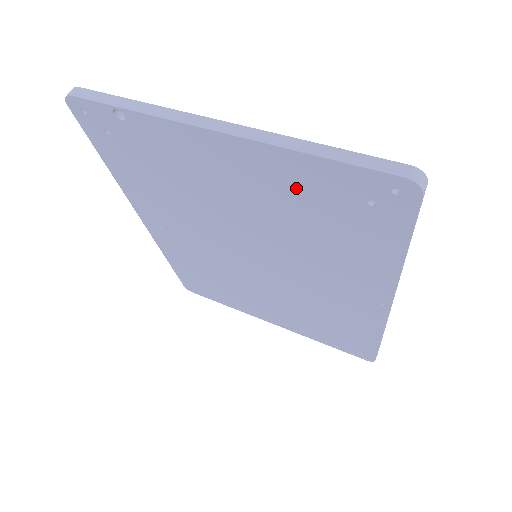
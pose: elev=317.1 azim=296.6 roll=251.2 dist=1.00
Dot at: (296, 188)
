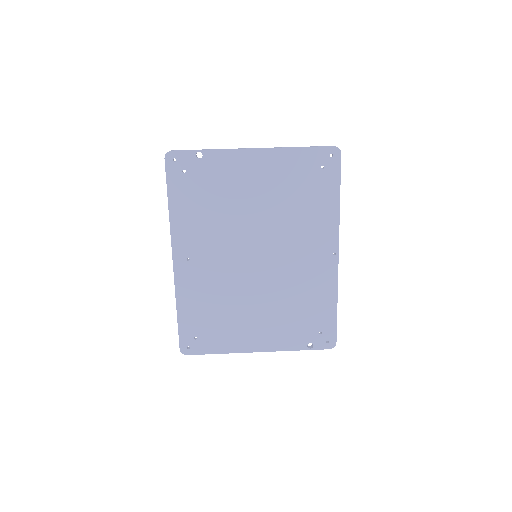
Dot at: (289, 172)
